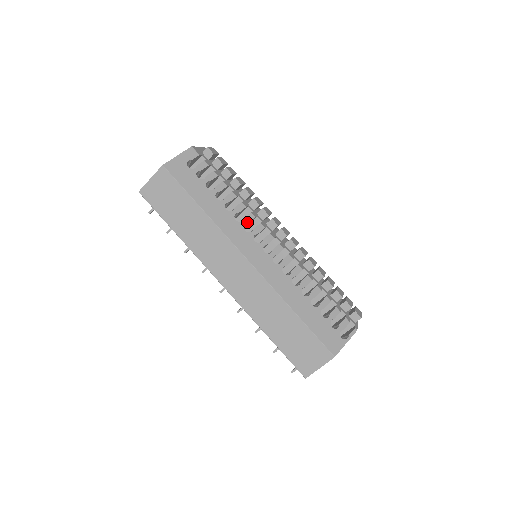
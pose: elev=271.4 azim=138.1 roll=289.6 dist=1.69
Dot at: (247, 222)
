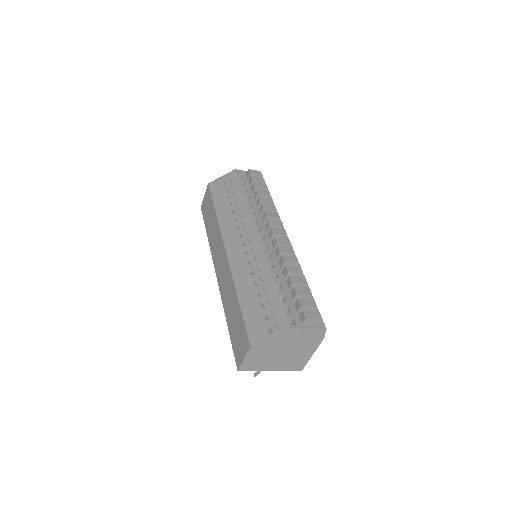
Dot at: (243, 221)
